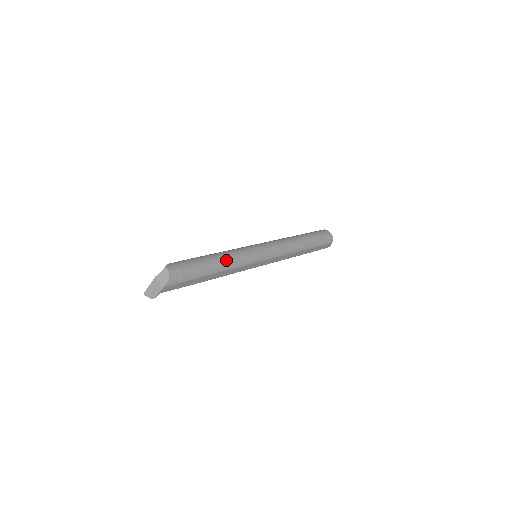
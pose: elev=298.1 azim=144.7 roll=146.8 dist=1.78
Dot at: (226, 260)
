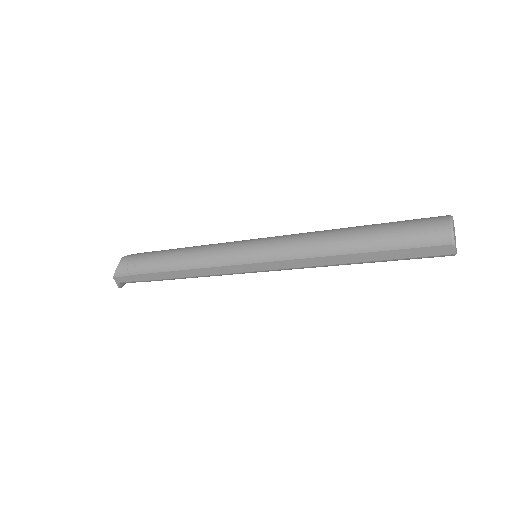
Dot at: (186, 256)
